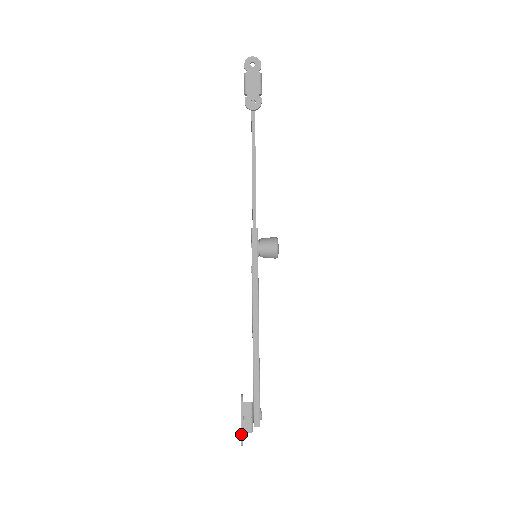
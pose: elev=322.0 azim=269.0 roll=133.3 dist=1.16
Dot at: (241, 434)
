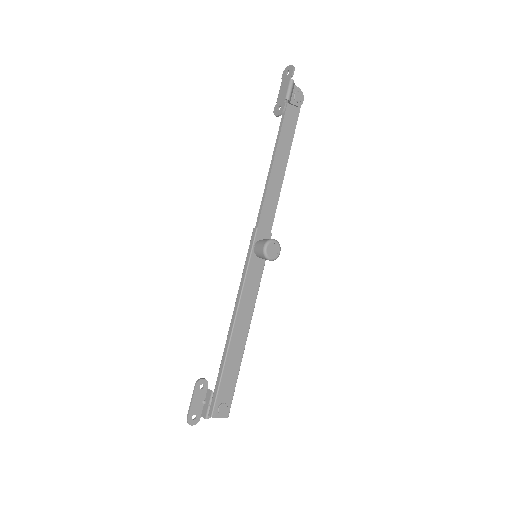
Dot at: (188, 412)
